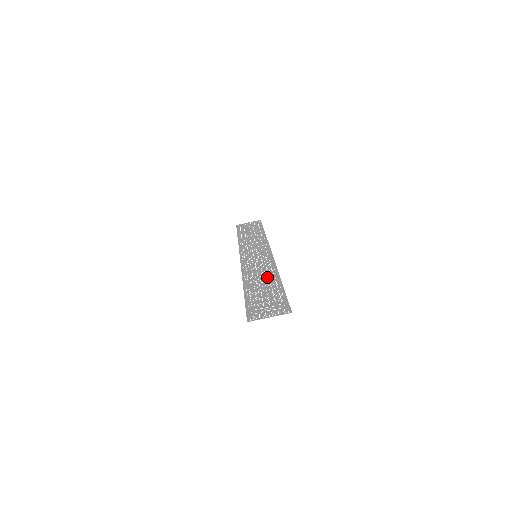
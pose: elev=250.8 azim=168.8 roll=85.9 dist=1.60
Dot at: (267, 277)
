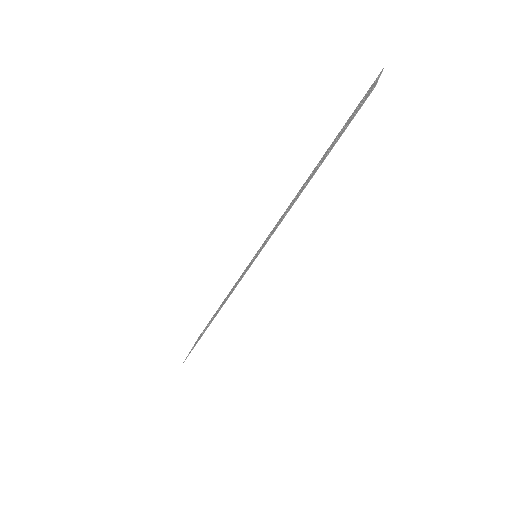
Dot at: (303, 185)
